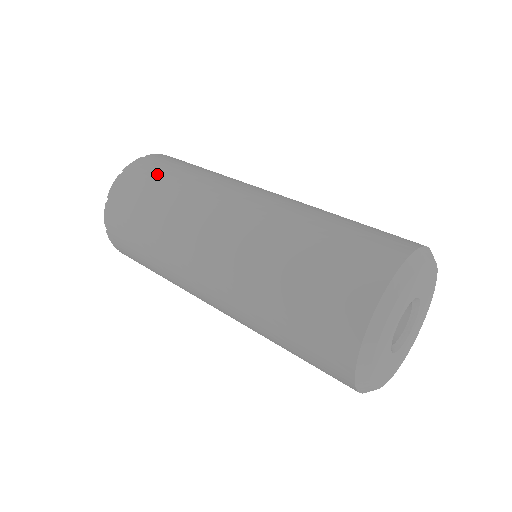
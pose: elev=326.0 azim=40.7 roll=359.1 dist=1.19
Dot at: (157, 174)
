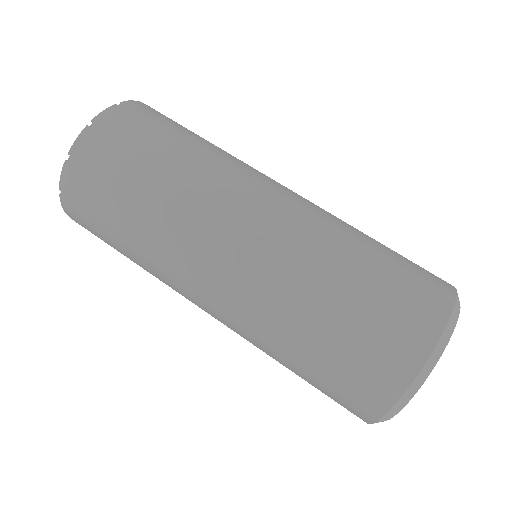
Dot at: occluded
